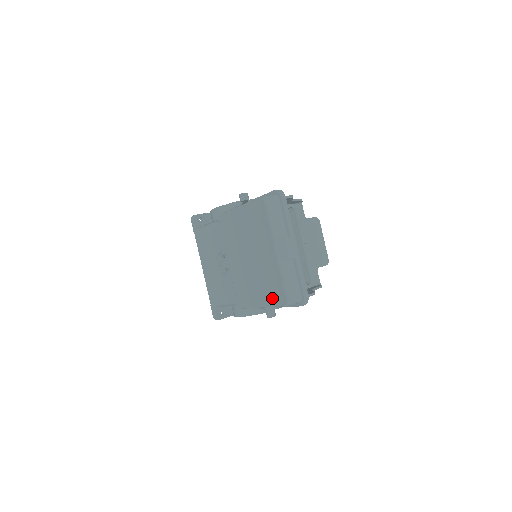
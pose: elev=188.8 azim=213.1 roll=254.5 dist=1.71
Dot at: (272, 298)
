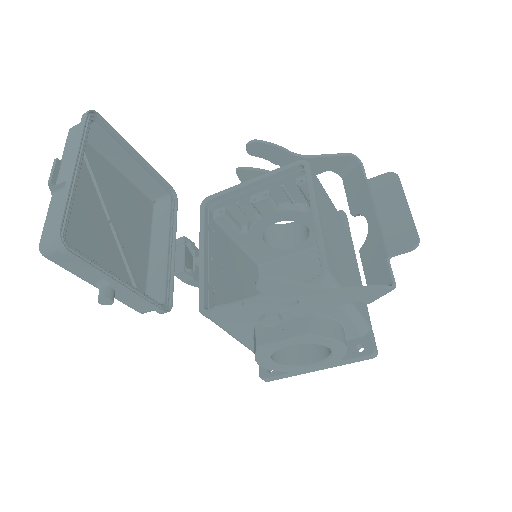
Dot at: occluded
